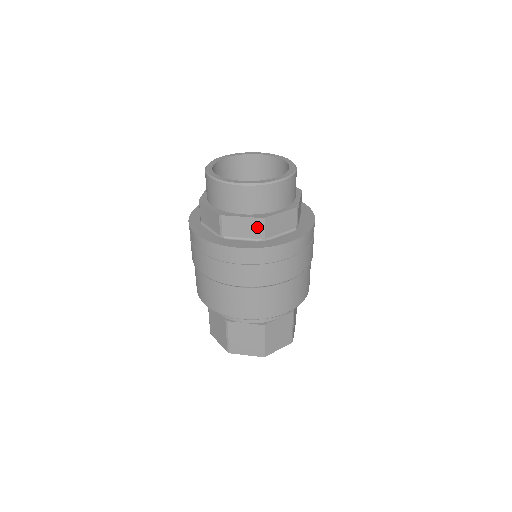
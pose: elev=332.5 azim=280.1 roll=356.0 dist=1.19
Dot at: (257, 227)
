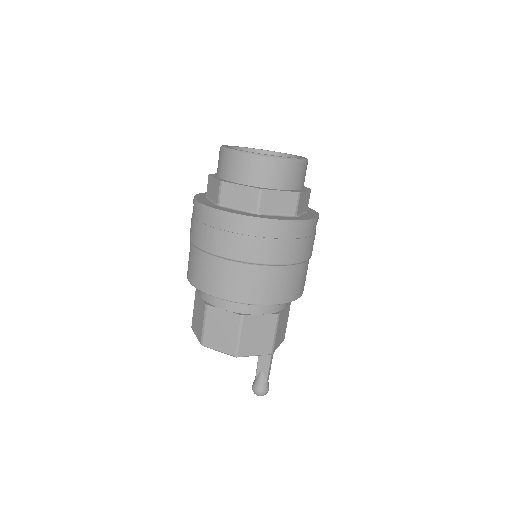
Dot at: (253, 198)
